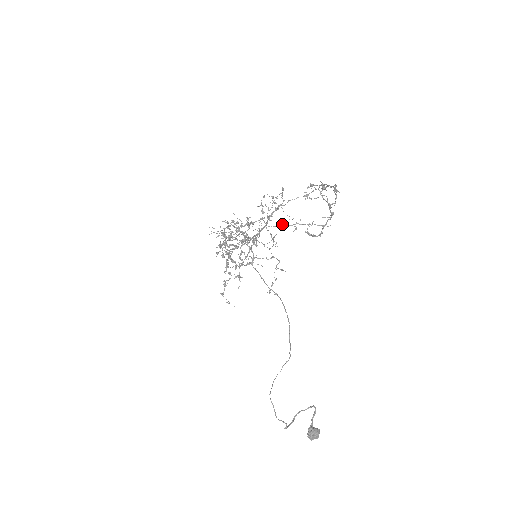
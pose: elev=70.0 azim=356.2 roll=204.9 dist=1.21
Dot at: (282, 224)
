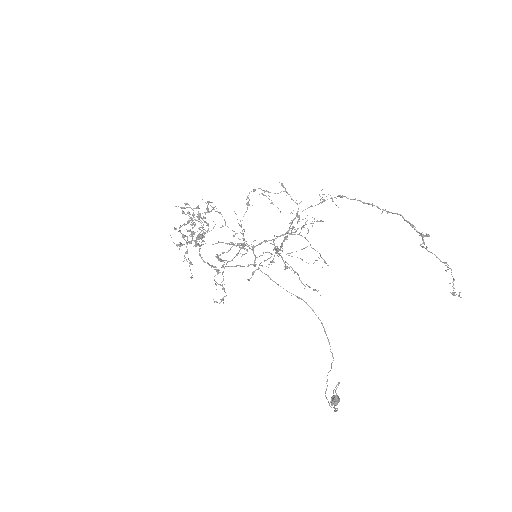
Dot at: (298, 228)
